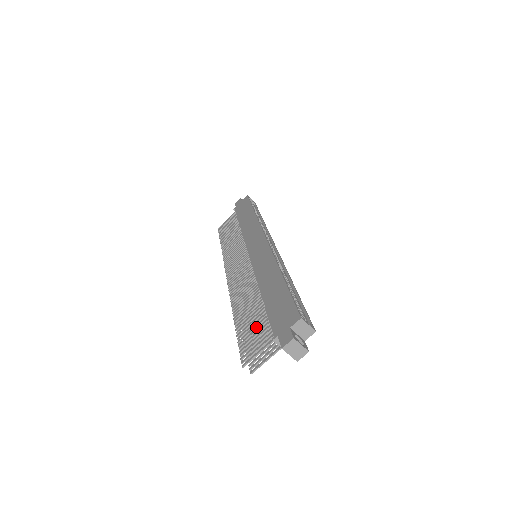
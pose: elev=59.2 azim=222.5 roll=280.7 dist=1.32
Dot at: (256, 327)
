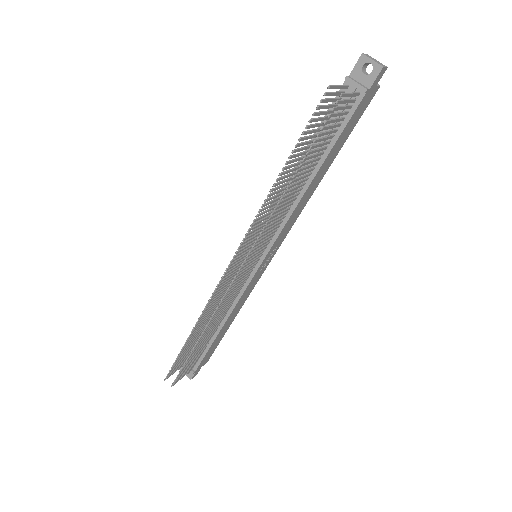
Dot at: (315, 129)
